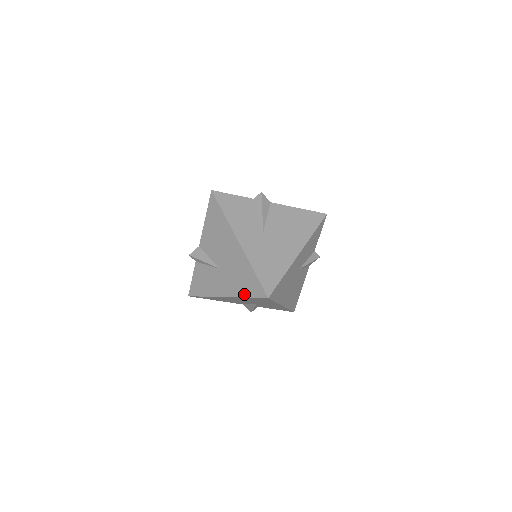
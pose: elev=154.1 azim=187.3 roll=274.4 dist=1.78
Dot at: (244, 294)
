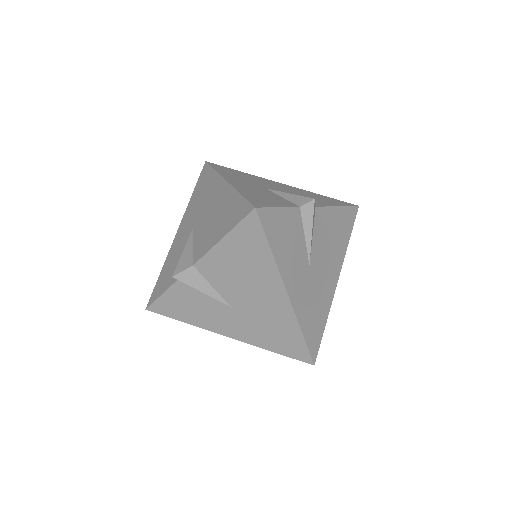
Dot at: (271, 348)
